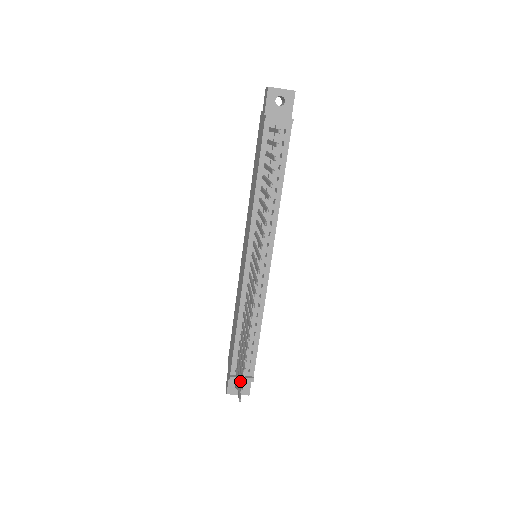
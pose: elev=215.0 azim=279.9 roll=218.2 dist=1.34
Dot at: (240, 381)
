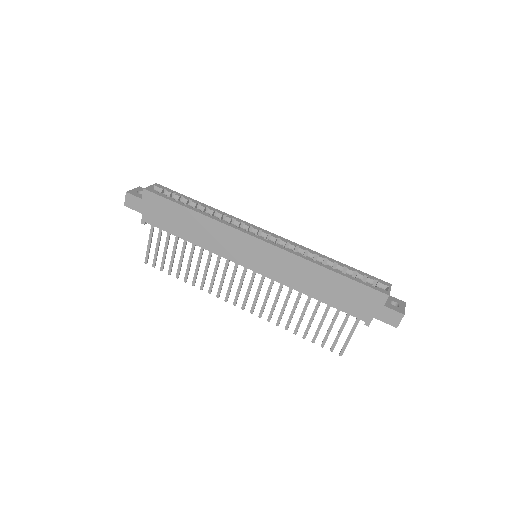
Dot at: occluded
